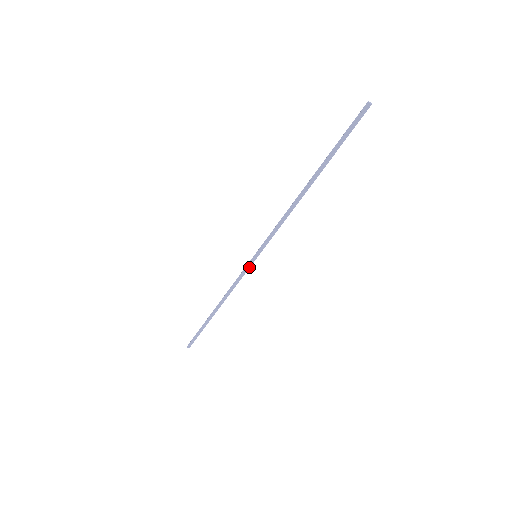
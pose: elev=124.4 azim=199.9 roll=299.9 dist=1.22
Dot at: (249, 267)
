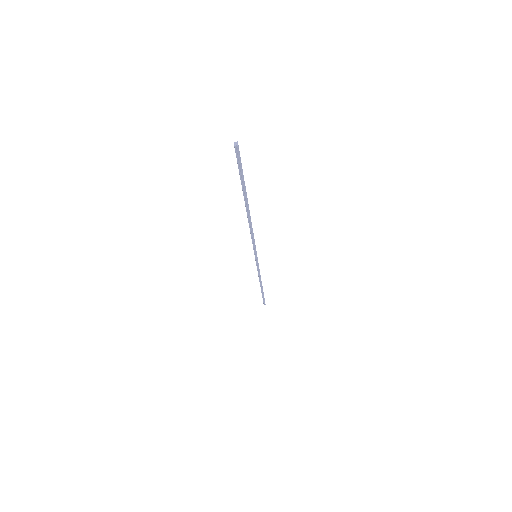
Dot at: (258, 263)
